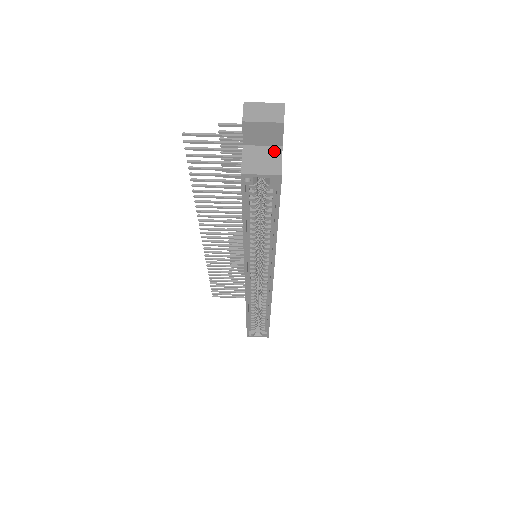
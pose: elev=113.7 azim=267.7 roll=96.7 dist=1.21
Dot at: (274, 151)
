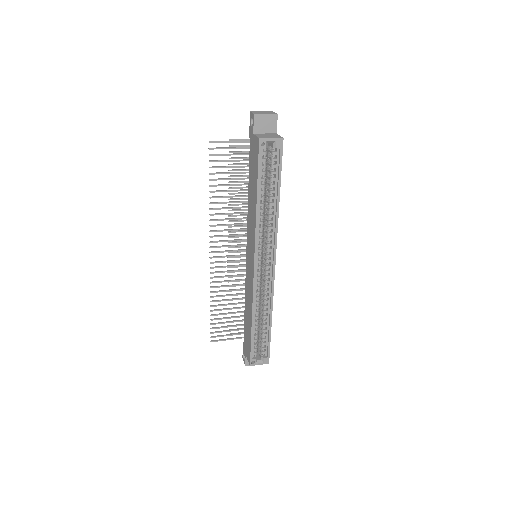
Dot at: (273, 134)
